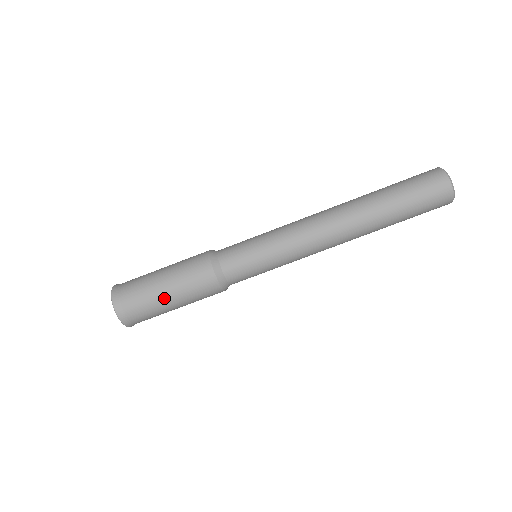
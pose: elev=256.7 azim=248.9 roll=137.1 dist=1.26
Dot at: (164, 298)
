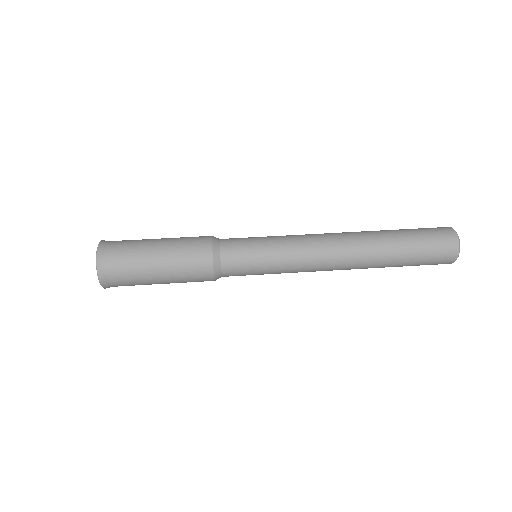
Dot at: occluded
